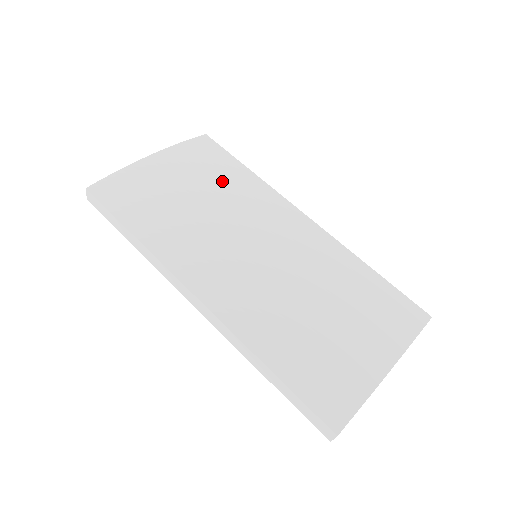
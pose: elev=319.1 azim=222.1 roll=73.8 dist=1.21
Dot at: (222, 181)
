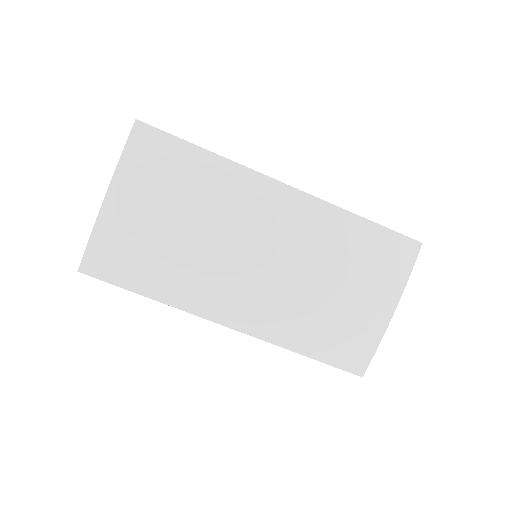
Dot at: (189, 191)
